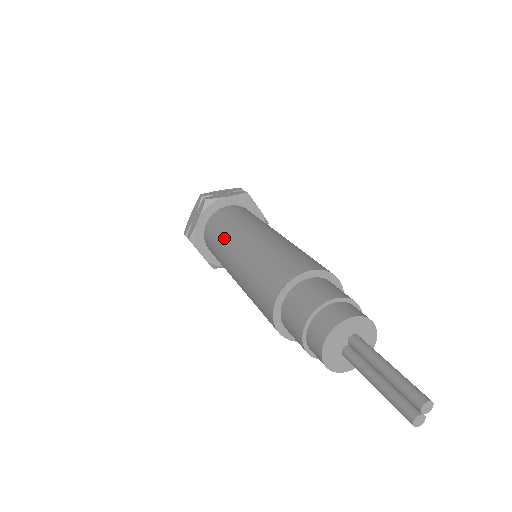
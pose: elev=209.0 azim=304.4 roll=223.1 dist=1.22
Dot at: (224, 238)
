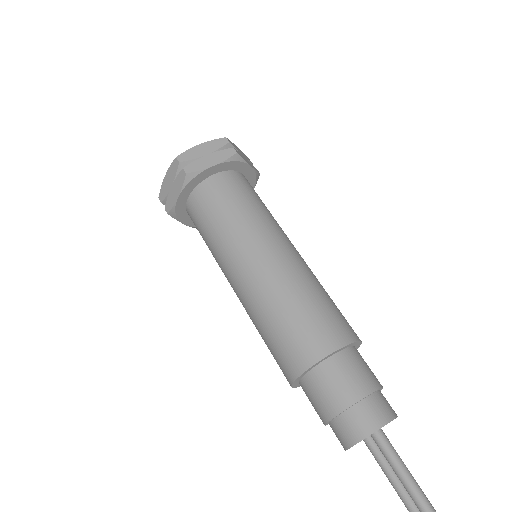
Dot at: (219, 243)
